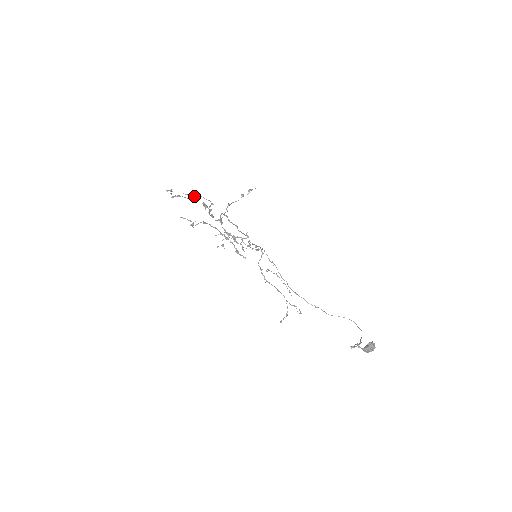
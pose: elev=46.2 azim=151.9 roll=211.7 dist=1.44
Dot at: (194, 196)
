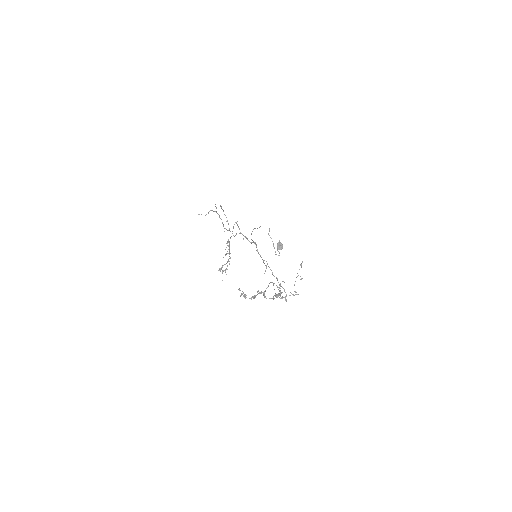
Dot at: occluded
